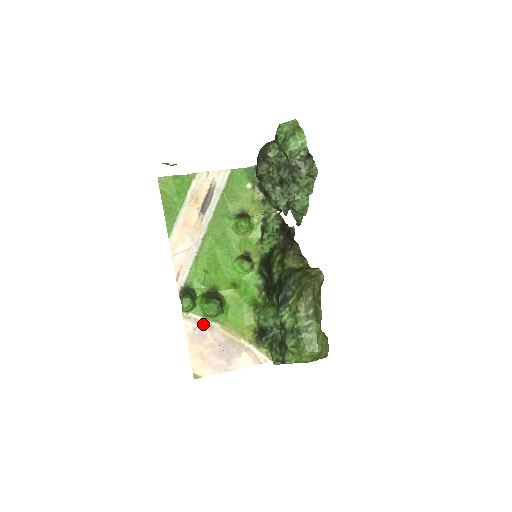
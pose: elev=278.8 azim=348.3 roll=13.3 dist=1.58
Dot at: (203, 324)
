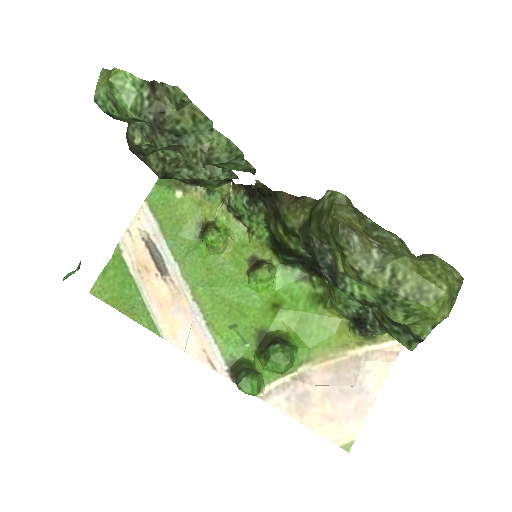
Dot at: (291, 383)
